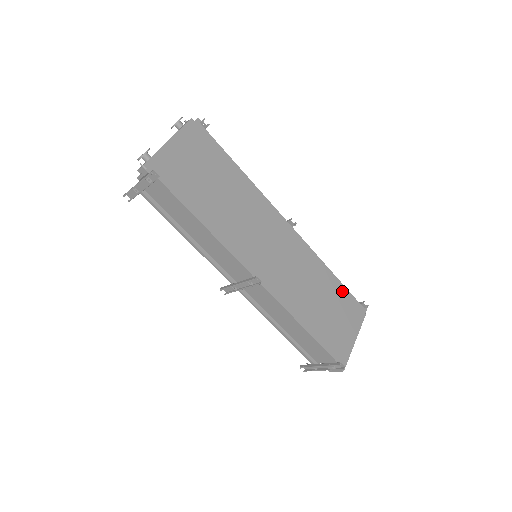
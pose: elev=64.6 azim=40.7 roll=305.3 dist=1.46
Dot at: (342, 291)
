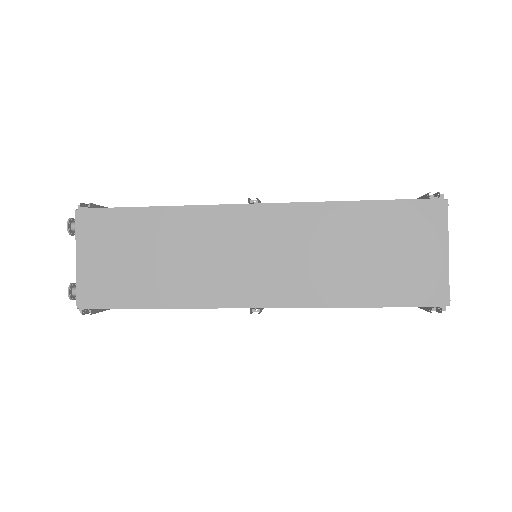
Dot at: (384, 210)
